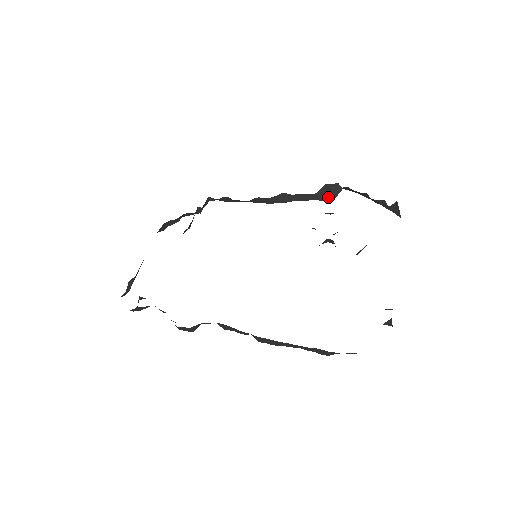
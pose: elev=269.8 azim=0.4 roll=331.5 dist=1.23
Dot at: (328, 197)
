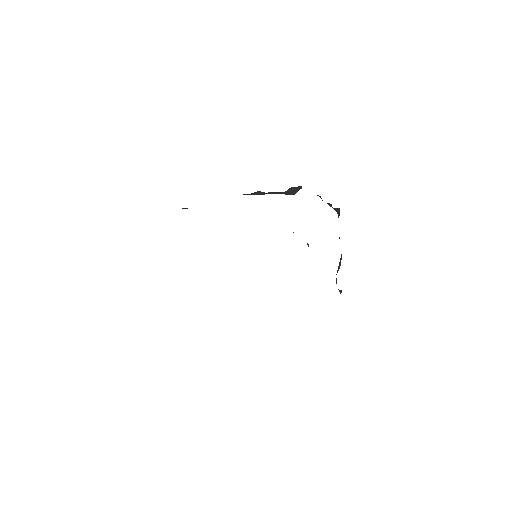
Dot at: (291, 193)
